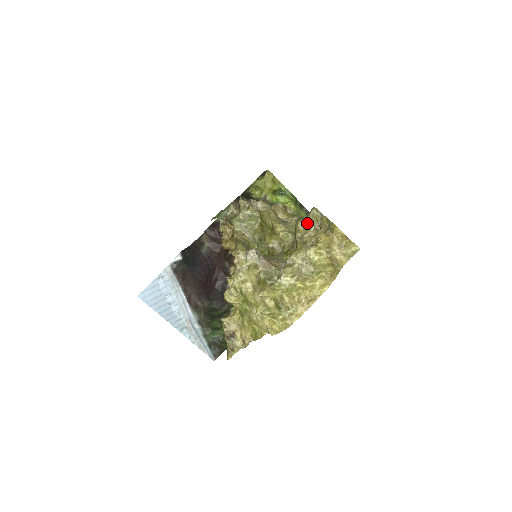
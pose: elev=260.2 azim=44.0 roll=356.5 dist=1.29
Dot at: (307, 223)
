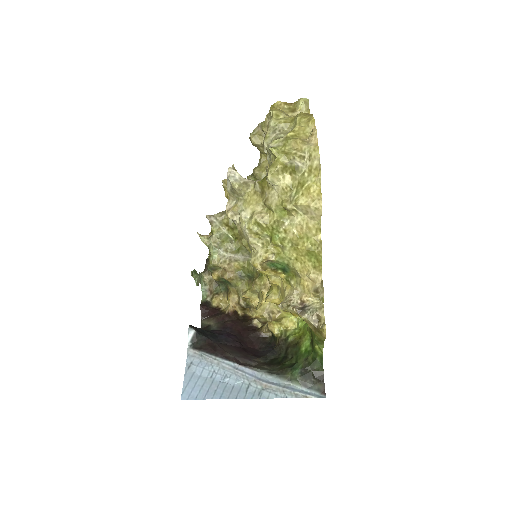
Dot at: (260, 165)
